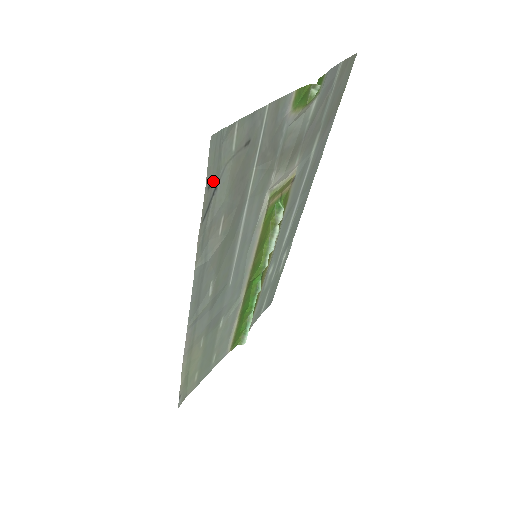
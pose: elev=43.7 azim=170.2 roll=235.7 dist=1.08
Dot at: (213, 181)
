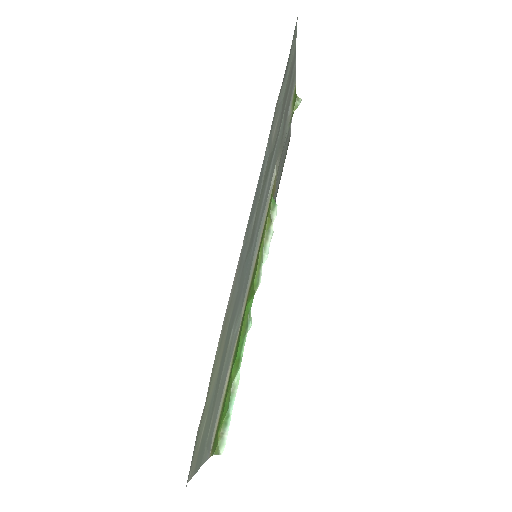
Dot at: (288, 61)
